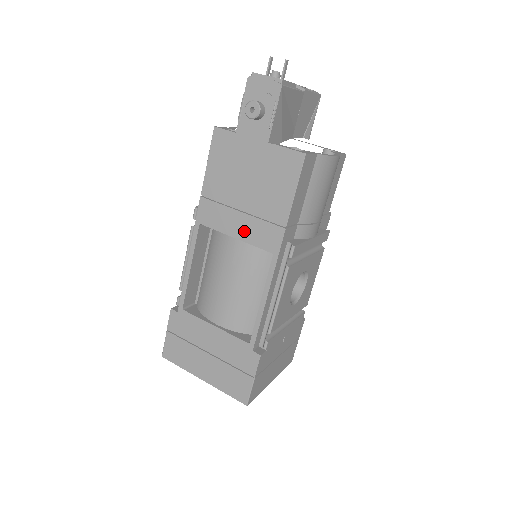
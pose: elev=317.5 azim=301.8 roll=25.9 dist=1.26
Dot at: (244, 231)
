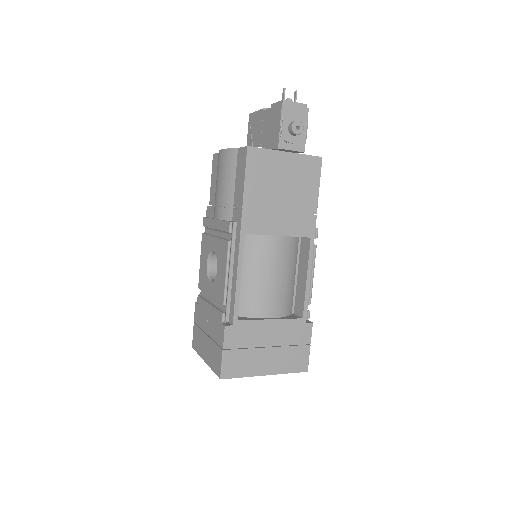
Dot at: (286, 227)
